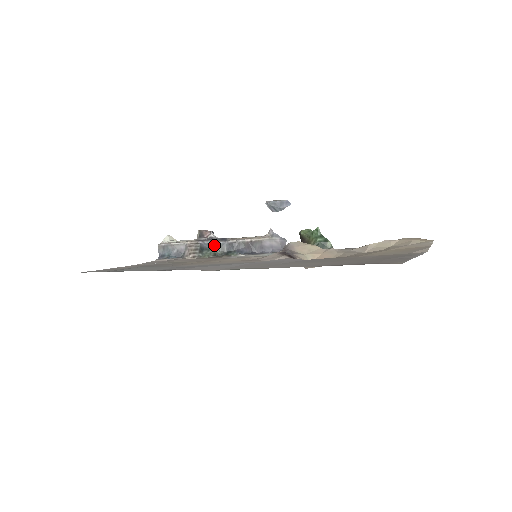
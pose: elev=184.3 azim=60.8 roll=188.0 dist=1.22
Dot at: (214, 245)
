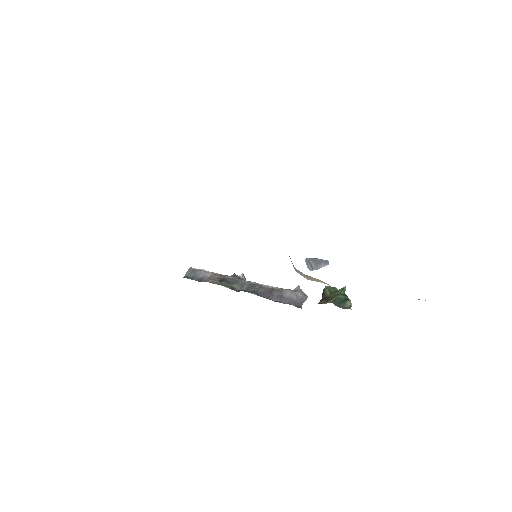
Dot at: (237, 281)
